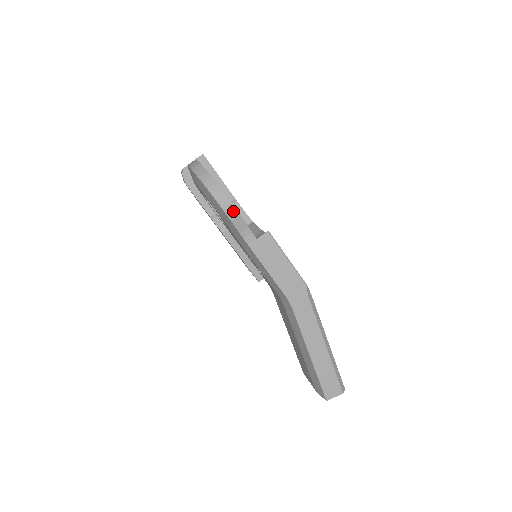
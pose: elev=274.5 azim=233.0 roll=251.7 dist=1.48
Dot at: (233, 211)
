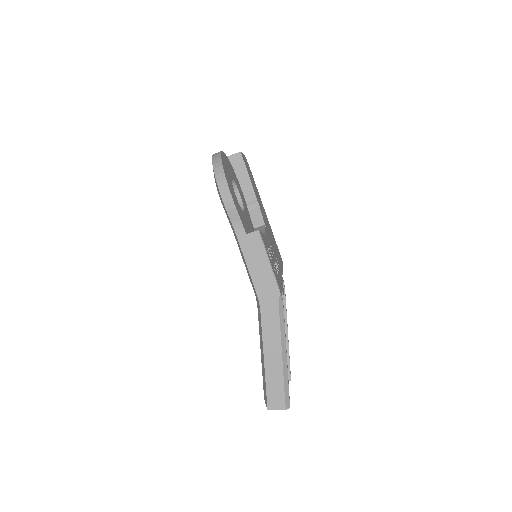
Dot at: (230, 202)
